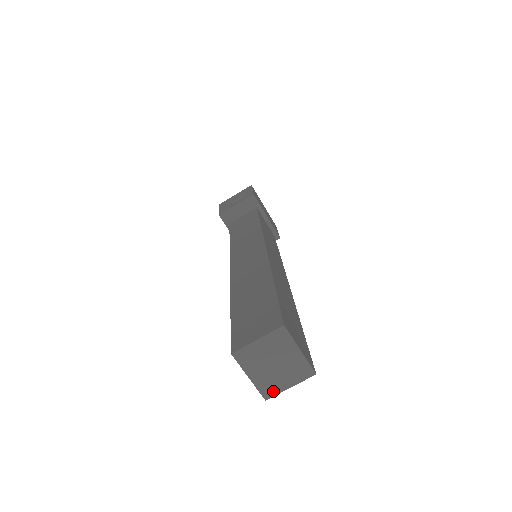
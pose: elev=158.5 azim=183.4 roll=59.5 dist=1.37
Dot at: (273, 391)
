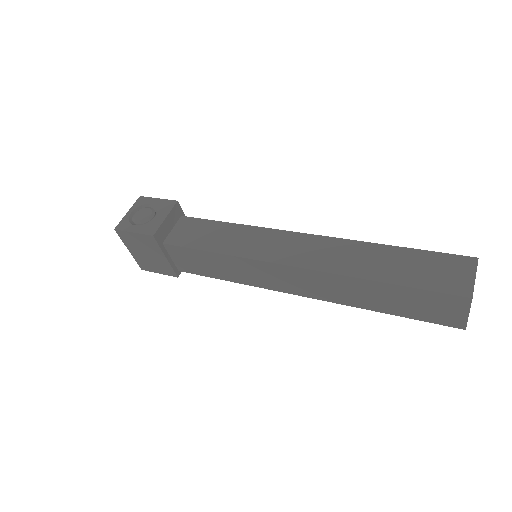
Dot at: occluded
